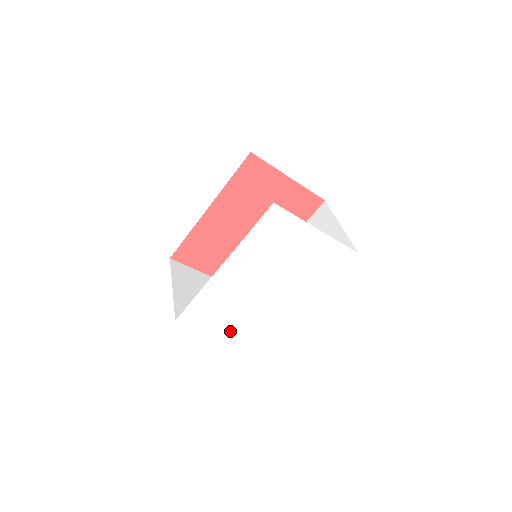
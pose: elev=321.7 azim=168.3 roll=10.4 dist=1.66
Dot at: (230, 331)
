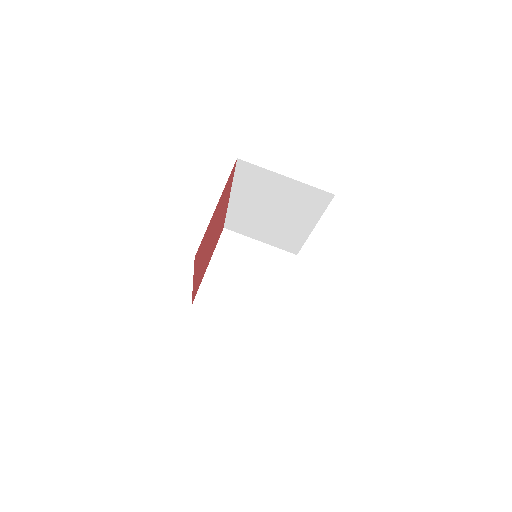
Dot at: occluded
